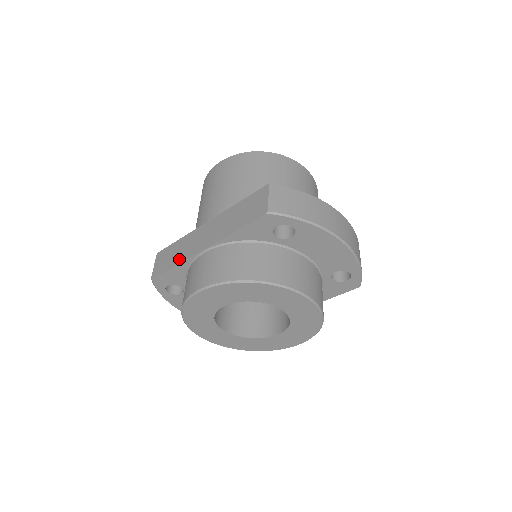
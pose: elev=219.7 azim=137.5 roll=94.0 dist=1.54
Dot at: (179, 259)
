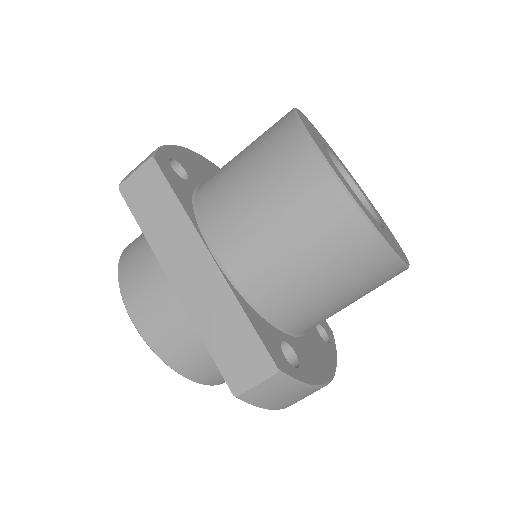
Dot at: (153, 237)
